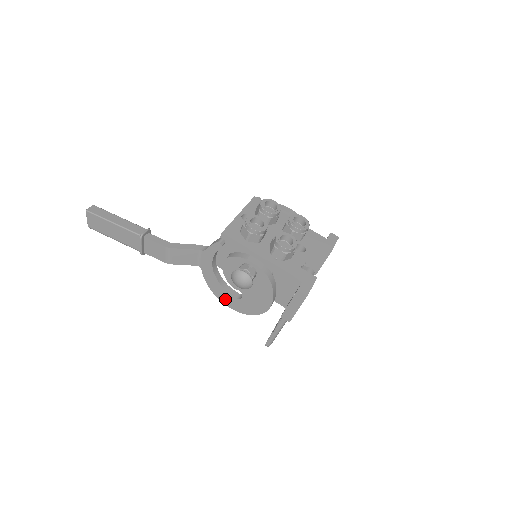
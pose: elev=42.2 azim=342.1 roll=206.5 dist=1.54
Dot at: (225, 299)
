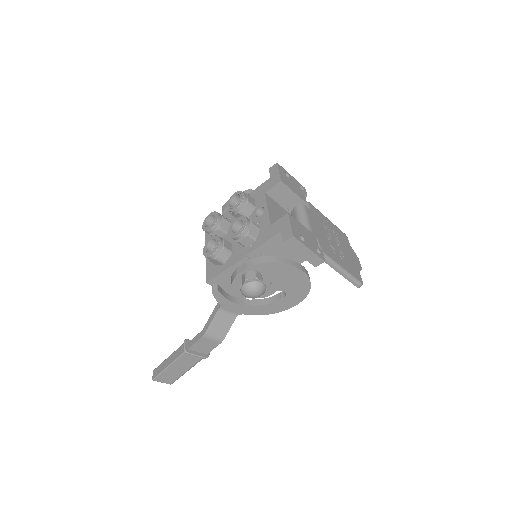
Dot at: (283, 306)
